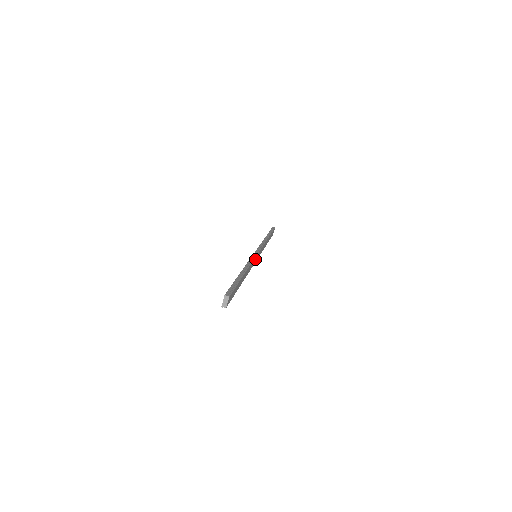
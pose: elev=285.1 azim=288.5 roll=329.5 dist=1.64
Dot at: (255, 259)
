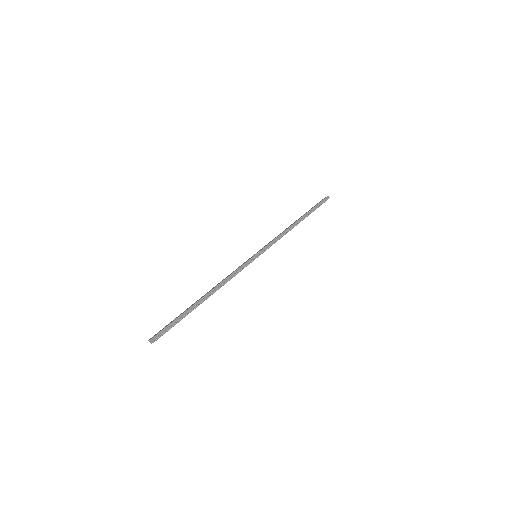
Dot at: (248, 264)
